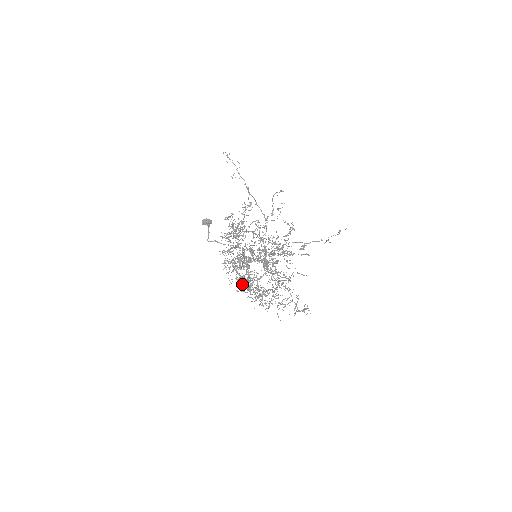
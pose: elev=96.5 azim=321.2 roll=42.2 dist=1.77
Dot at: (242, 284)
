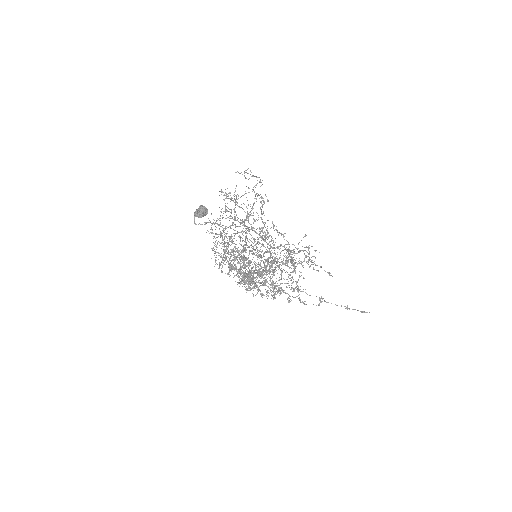
Dot at: occluded
